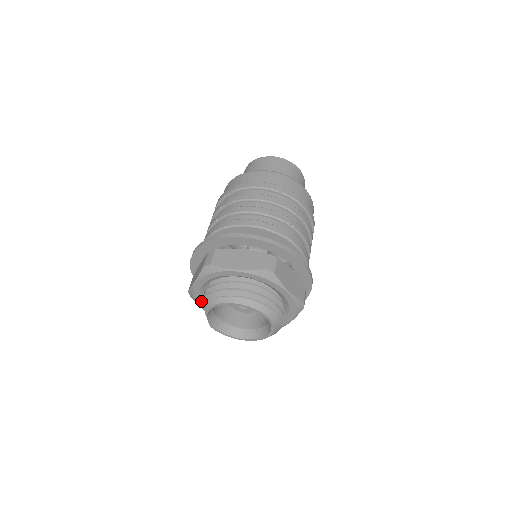
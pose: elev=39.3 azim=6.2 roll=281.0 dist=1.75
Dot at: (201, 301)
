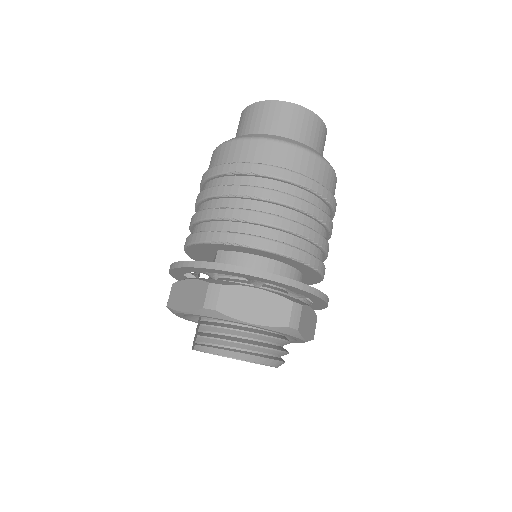
Dot at: (182, 316)
